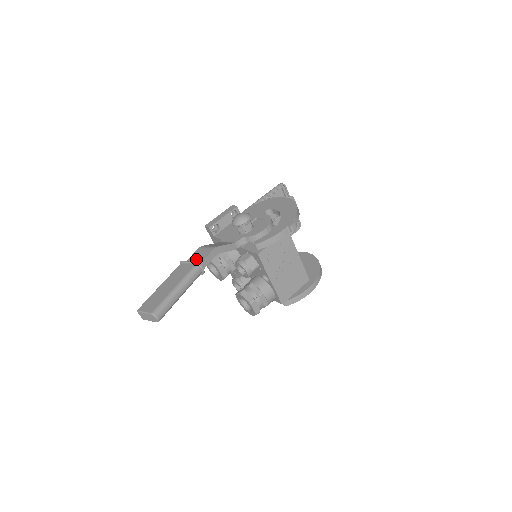
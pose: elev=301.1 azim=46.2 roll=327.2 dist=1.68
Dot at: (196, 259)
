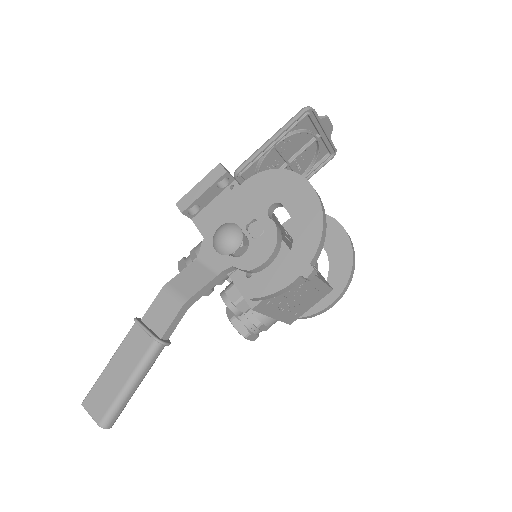
Dot at: (157, 320)
